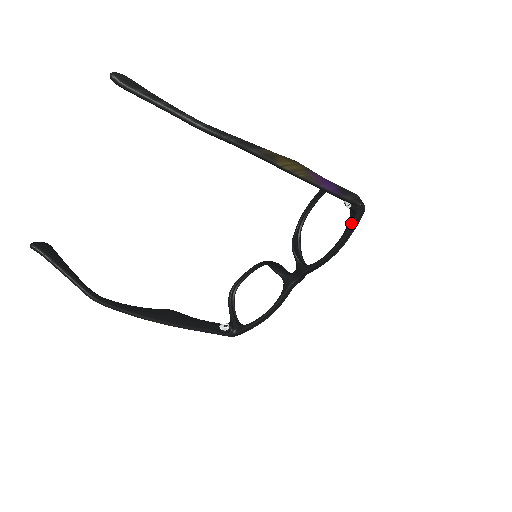
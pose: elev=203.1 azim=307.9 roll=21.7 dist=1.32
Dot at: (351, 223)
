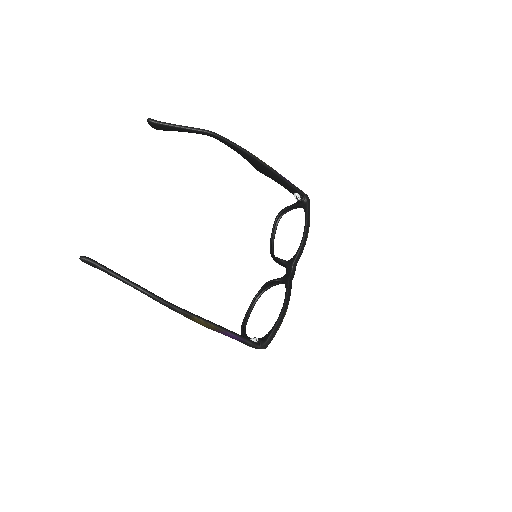
Dot at: (306, 208)
